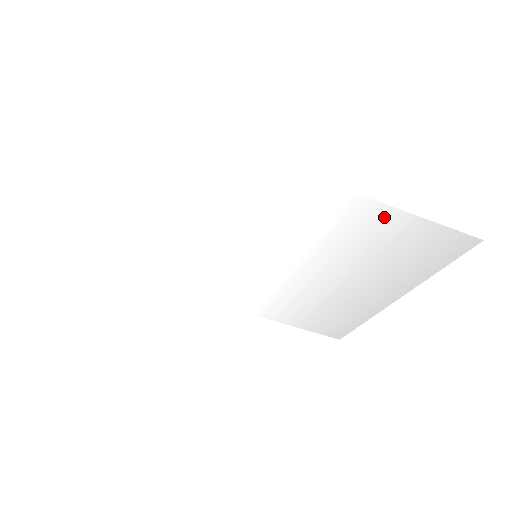
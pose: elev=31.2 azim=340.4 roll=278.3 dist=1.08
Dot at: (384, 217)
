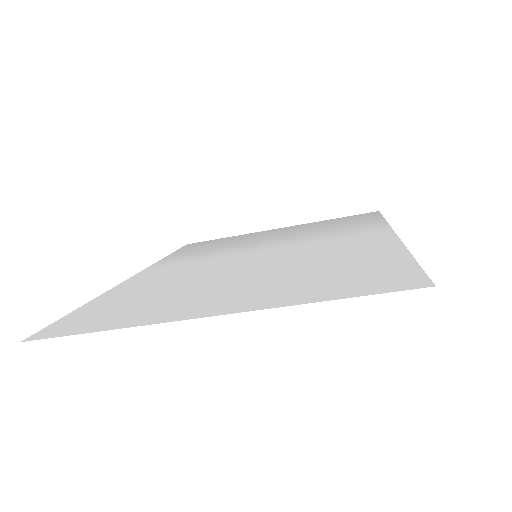
Dot at: (372, 223)
